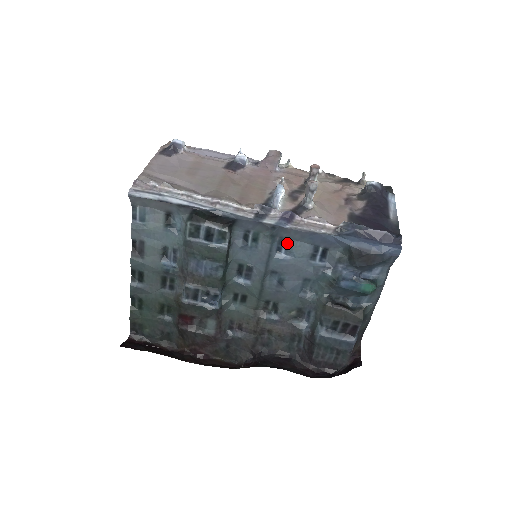
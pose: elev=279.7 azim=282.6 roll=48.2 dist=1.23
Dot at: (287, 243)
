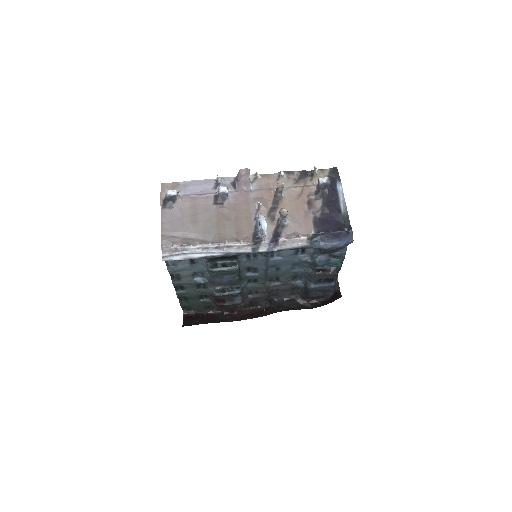
Dot at: (277, 252)
